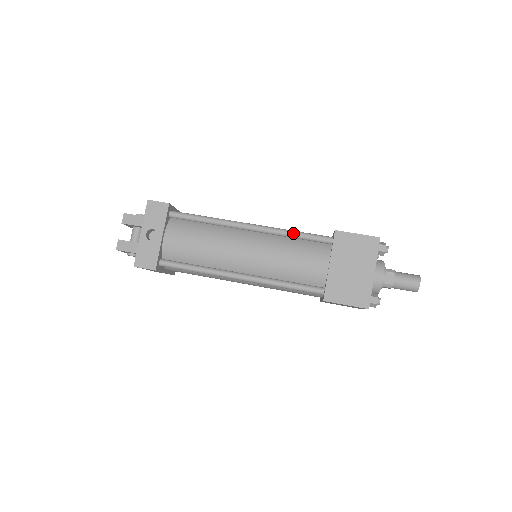
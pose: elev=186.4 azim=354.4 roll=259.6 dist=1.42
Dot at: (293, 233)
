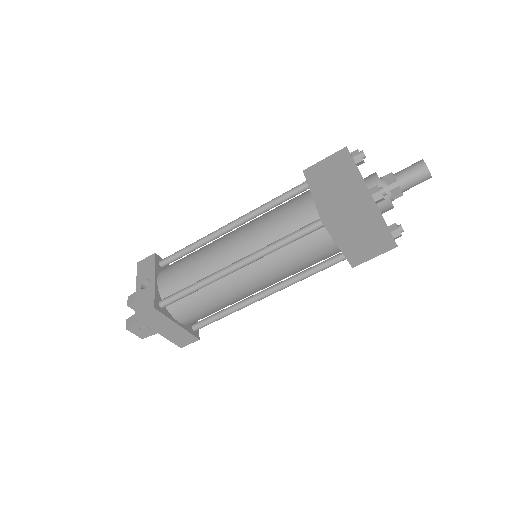
Dot at: (269, 202)
